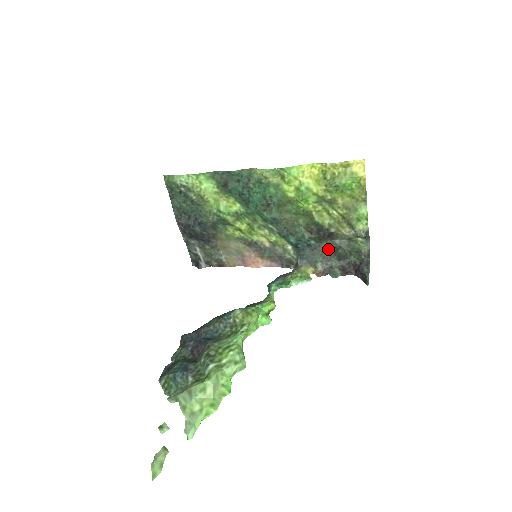
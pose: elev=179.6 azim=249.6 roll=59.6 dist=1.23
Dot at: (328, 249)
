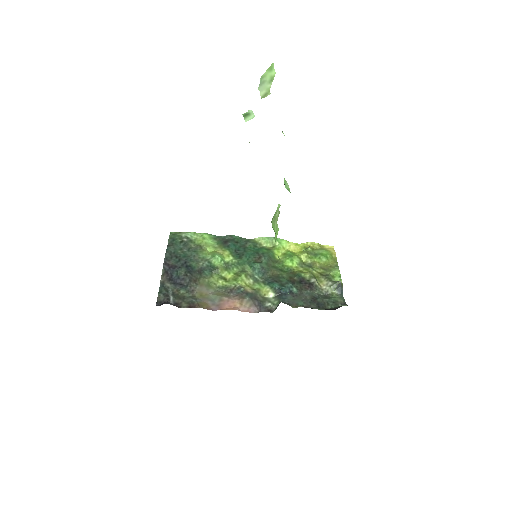
Dot at: (308, 298)
